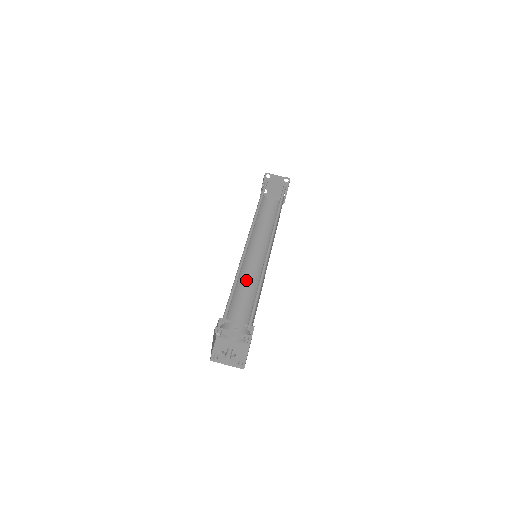
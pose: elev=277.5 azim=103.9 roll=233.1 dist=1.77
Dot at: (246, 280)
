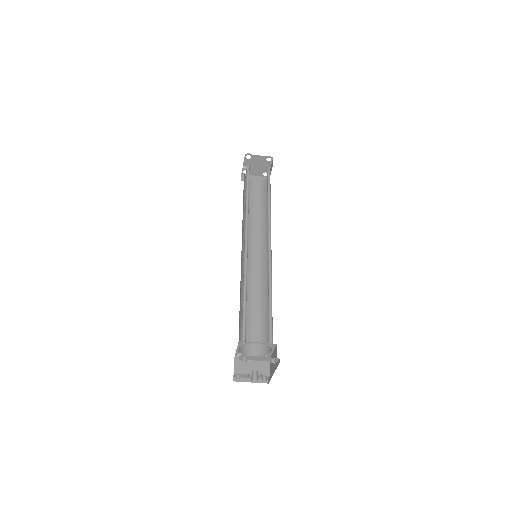
Dot at: (250, 283)
